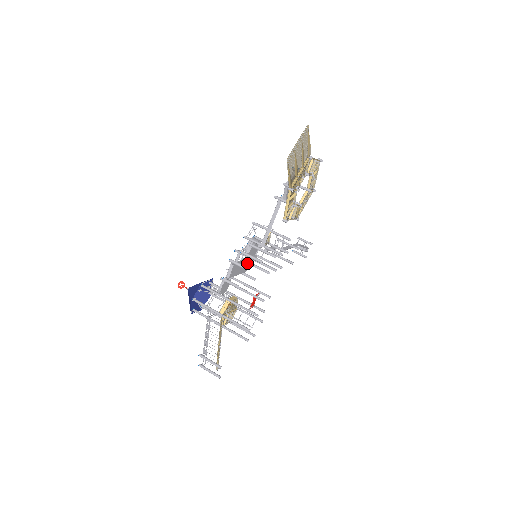
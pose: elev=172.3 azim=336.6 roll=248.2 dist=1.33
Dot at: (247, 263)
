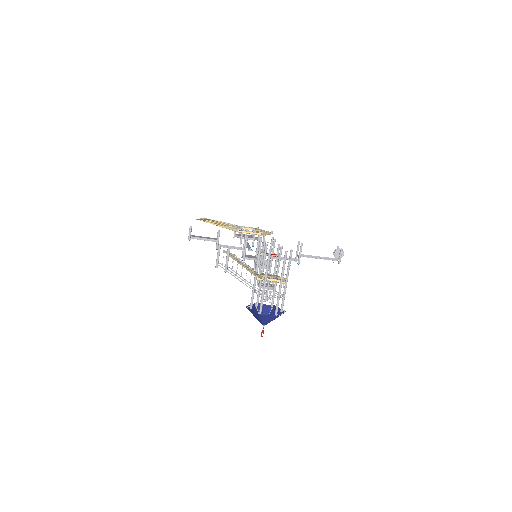
Dot at: occluded
